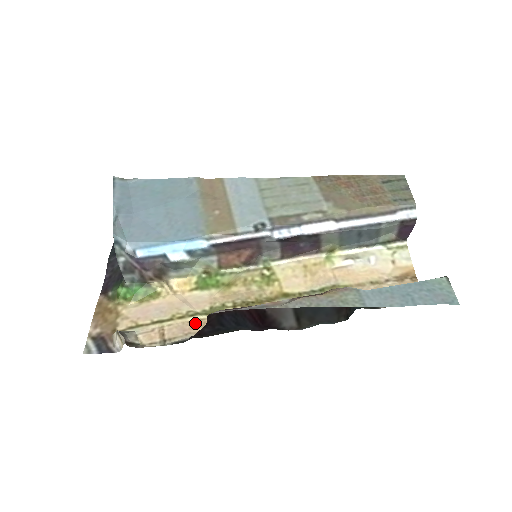
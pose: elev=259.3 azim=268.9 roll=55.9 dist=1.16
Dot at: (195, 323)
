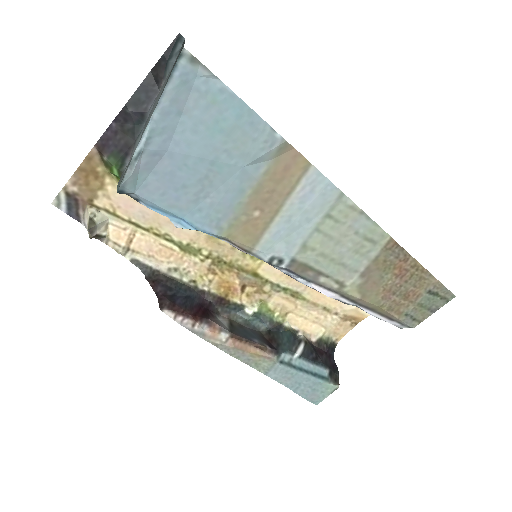
Dot at: (164, 249)
